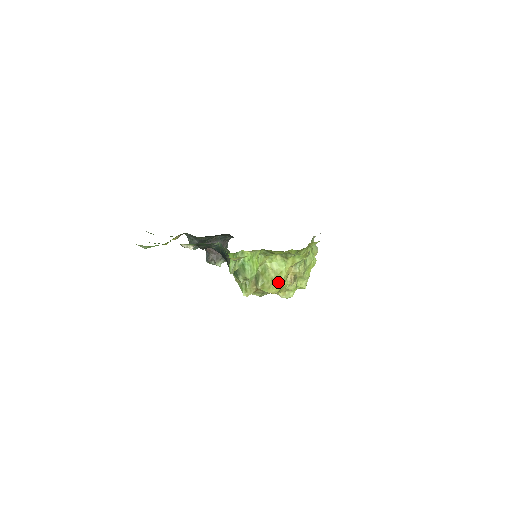
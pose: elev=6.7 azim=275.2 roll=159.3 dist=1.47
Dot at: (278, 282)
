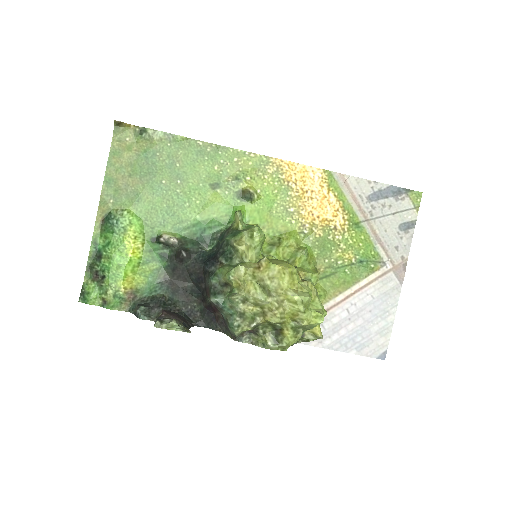
Dot at: (289, 264)
